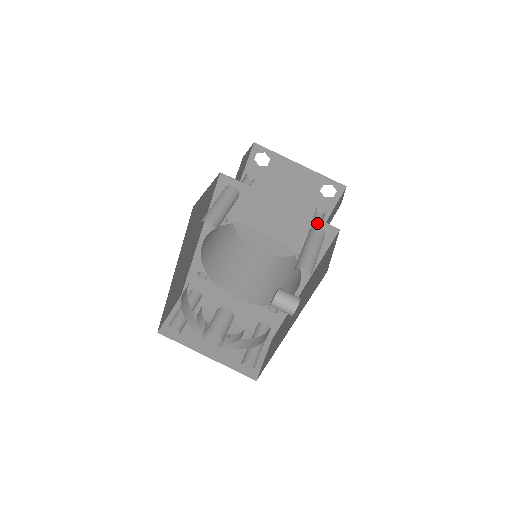
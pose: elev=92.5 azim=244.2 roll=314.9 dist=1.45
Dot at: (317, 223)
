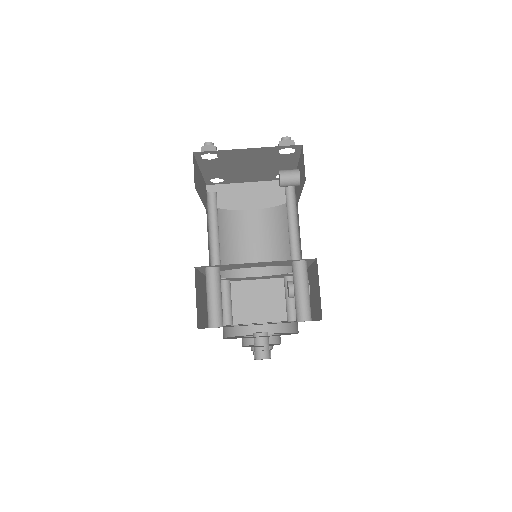
Dot at: (295, 260)
